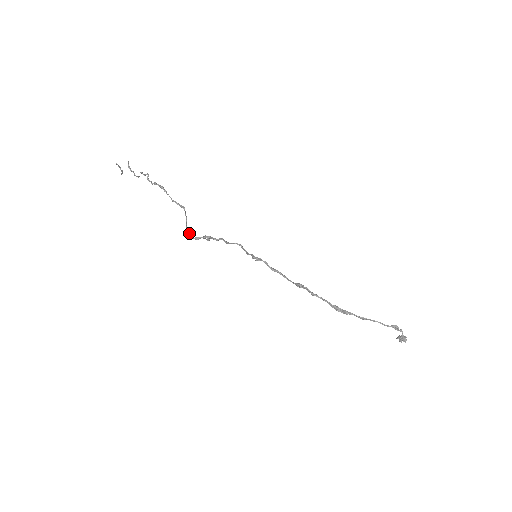
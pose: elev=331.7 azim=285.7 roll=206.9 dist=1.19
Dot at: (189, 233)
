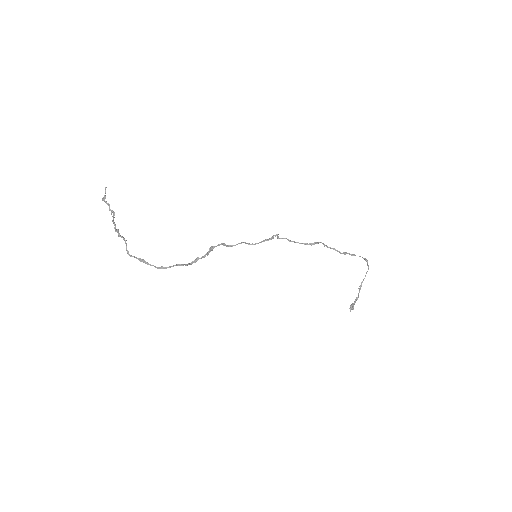
Dot at: occluded
